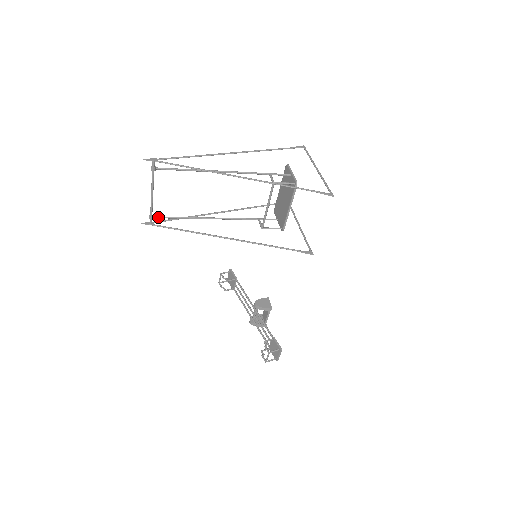
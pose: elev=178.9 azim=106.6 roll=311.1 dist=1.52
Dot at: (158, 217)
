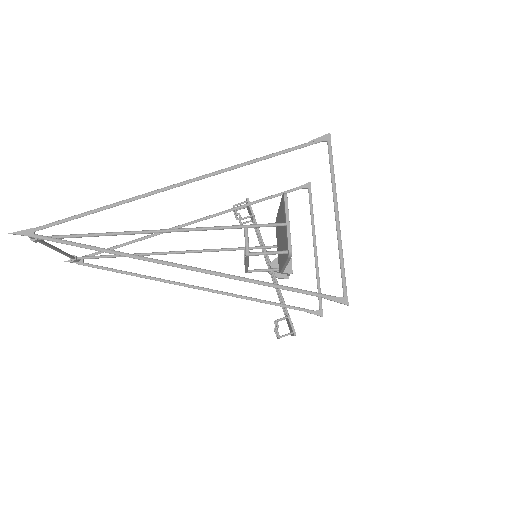
Dot at: (84, 258)
